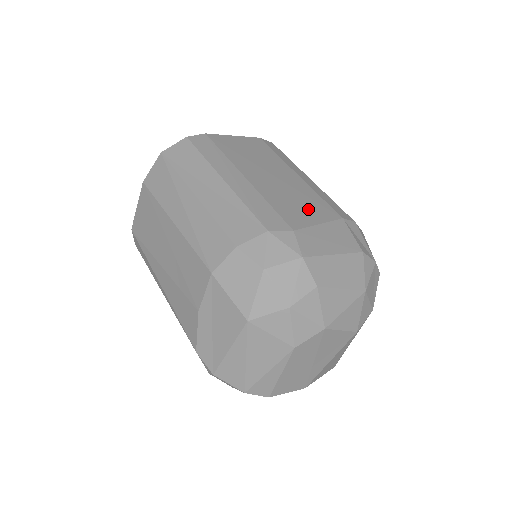
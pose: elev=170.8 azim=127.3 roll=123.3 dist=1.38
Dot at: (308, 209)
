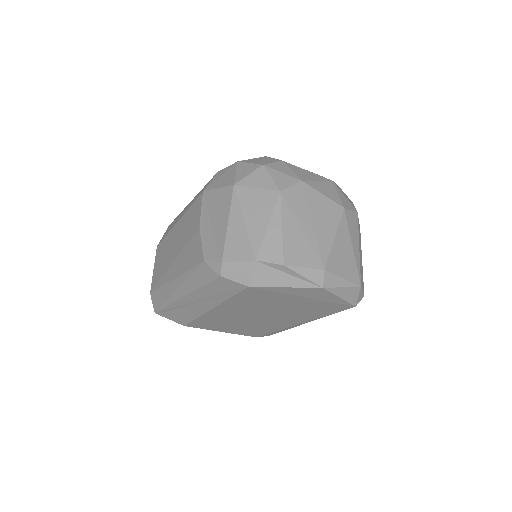
Dot at: occluded
